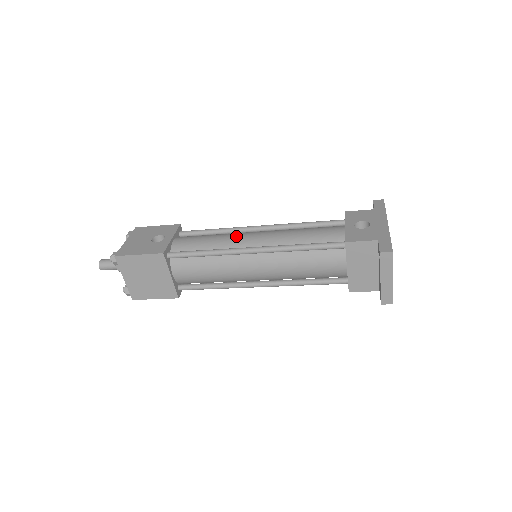
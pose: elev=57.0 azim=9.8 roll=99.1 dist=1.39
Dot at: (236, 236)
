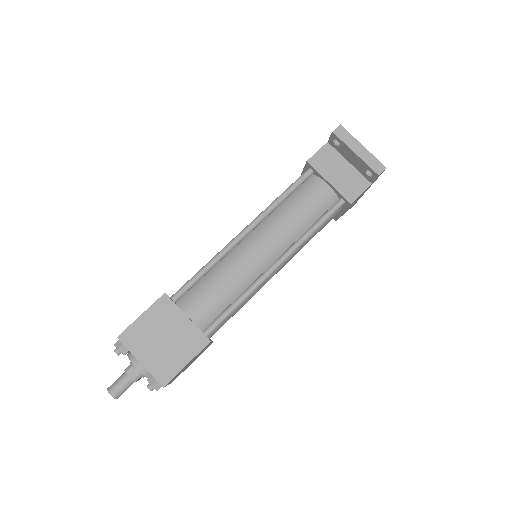
Dot at: occluded
